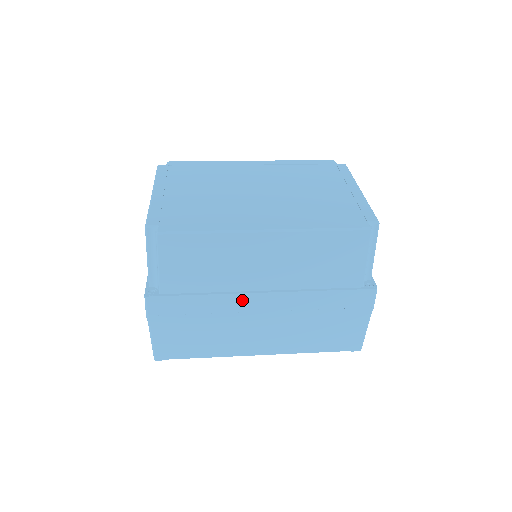
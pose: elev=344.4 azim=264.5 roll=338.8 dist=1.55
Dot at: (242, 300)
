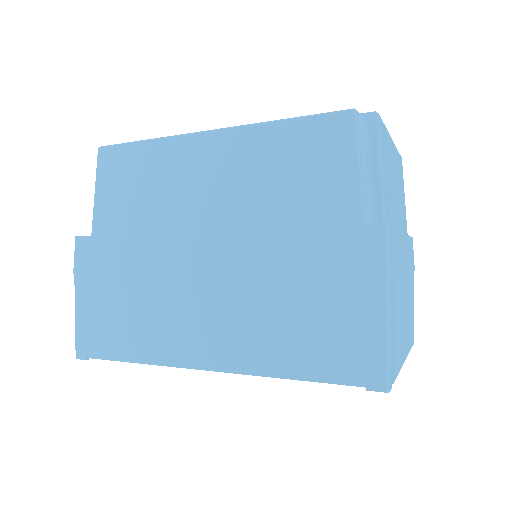
Dot at: (178, 245)
